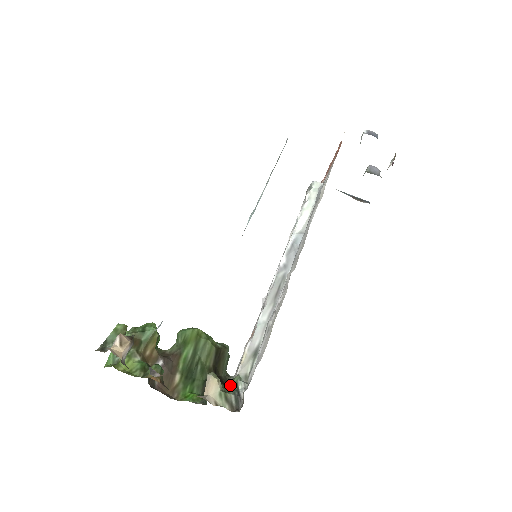
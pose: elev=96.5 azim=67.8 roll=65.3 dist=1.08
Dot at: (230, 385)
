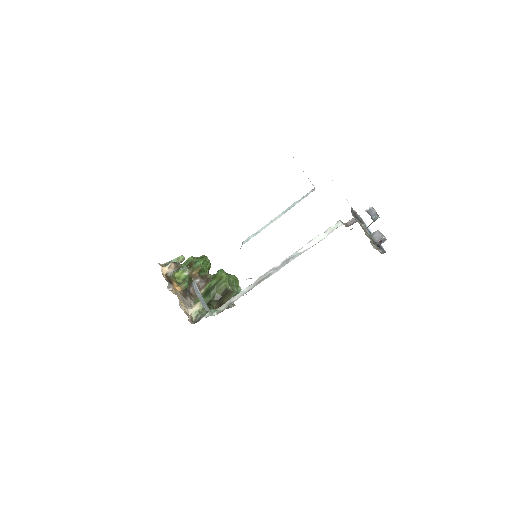
Dot at: (206, 311)
